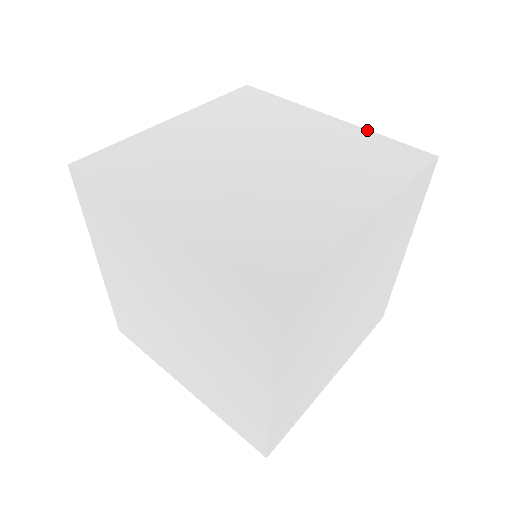
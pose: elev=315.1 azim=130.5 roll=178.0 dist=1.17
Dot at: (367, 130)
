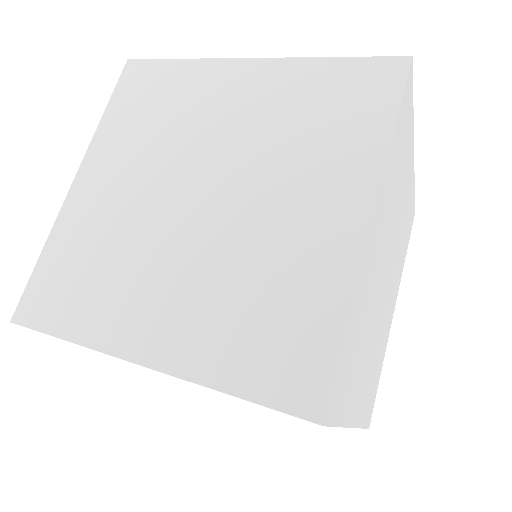
Dot at: (303, 59)
